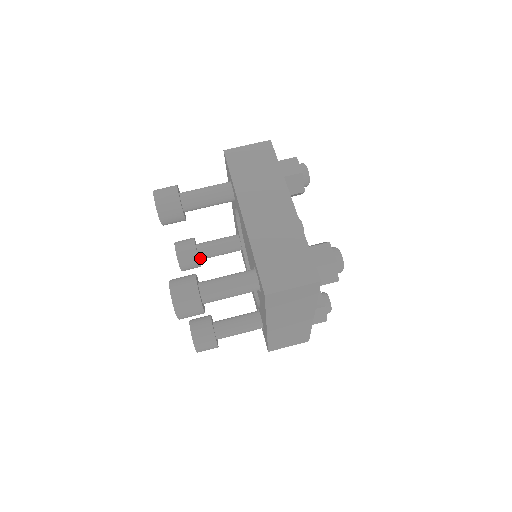
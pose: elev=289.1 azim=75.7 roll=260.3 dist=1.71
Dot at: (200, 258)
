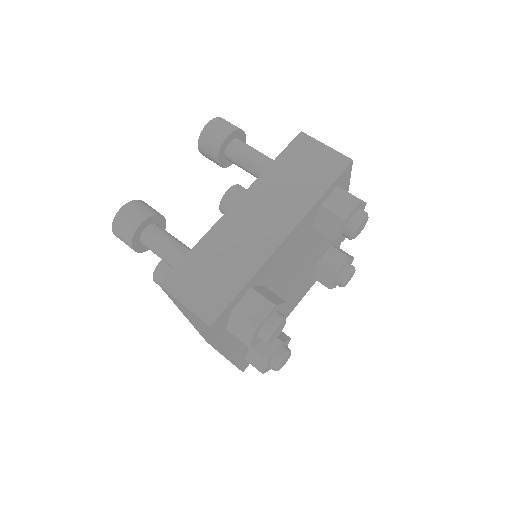
Dot at: occluded
